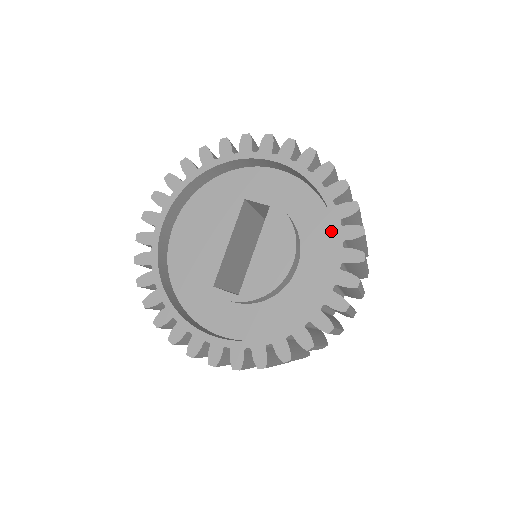
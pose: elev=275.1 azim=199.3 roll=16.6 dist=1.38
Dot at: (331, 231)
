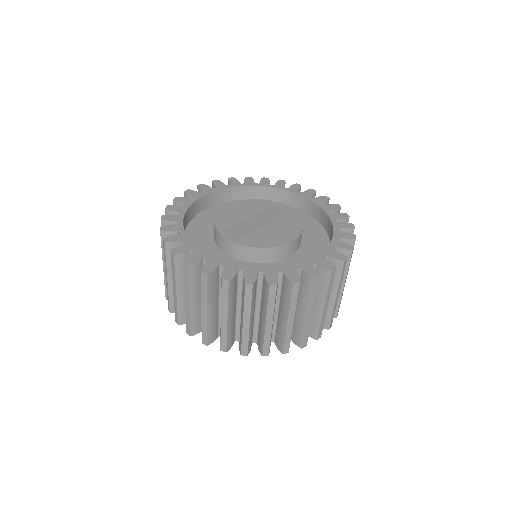
Dot at: occluded
